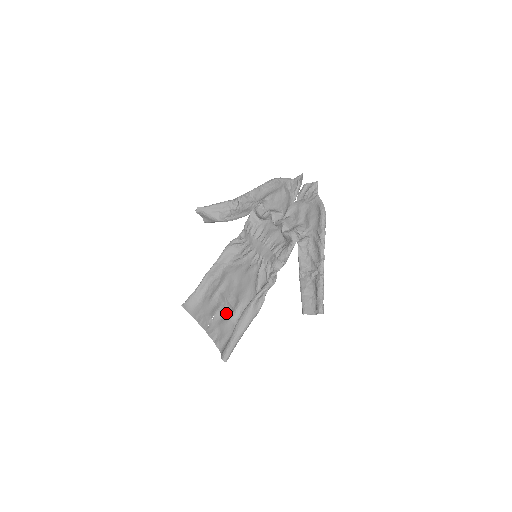
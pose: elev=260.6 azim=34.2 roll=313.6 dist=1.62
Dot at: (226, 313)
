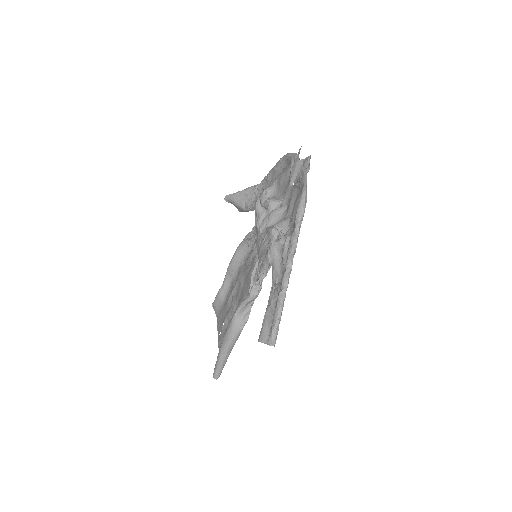
Dot at: occluded
